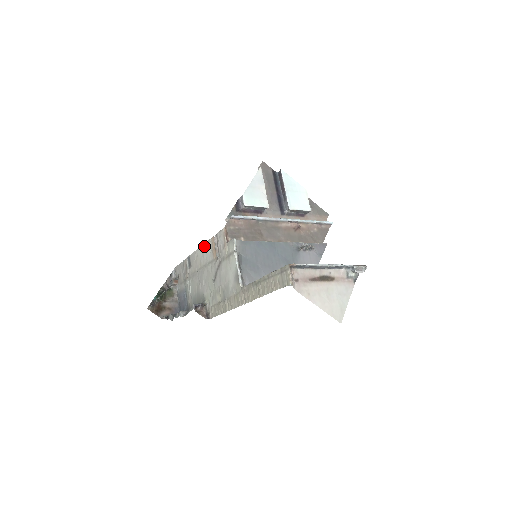
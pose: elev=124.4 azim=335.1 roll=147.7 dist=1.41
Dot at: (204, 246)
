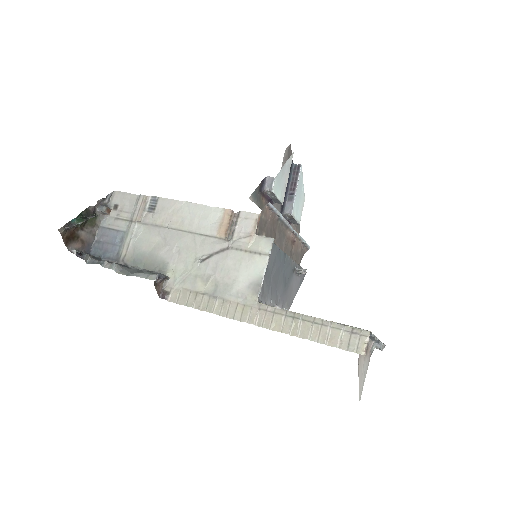
Dot at: (202, 208)
